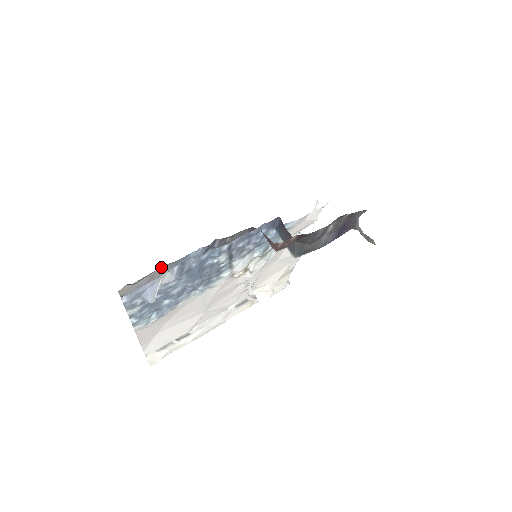
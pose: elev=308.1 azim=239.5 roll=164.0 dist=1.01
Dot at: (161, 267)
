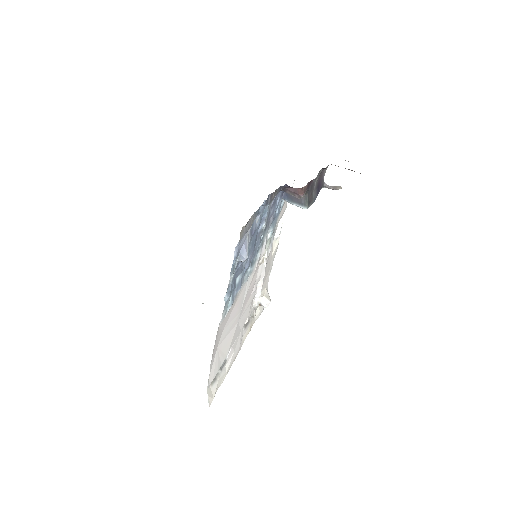
Dot at: occluded
